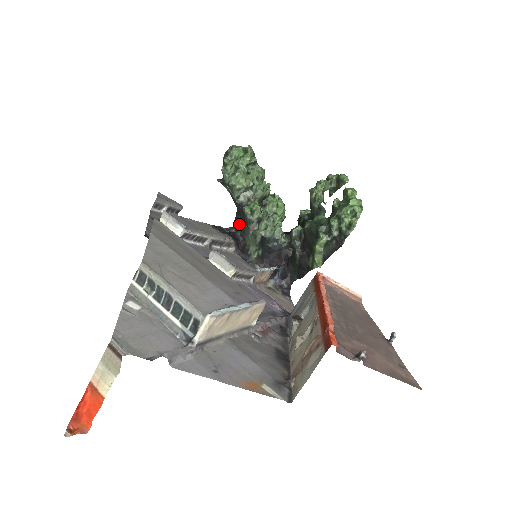
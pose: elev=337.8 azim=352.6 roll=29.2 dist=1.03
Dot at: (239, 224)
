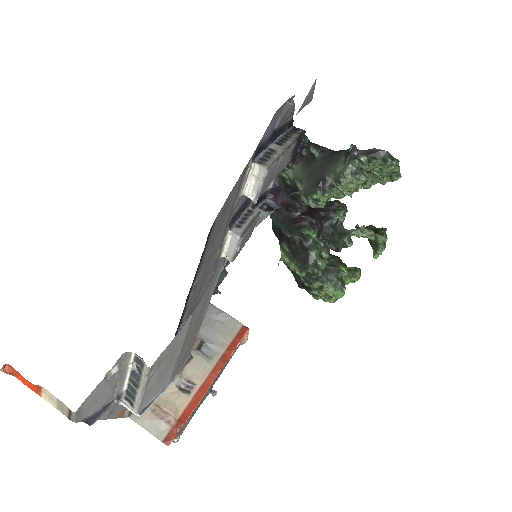
Dot at: (313, 154)
